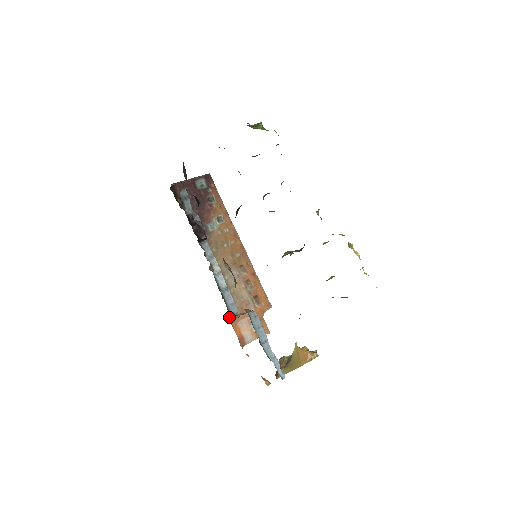
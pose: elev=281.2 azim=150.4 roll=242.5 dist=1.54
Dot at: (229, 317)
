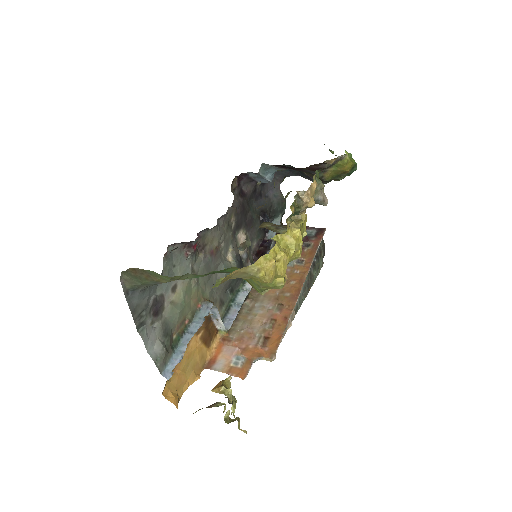
Dot at: (223, 335)
